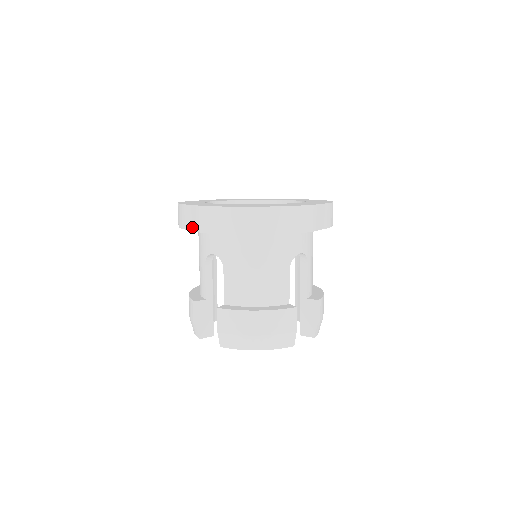
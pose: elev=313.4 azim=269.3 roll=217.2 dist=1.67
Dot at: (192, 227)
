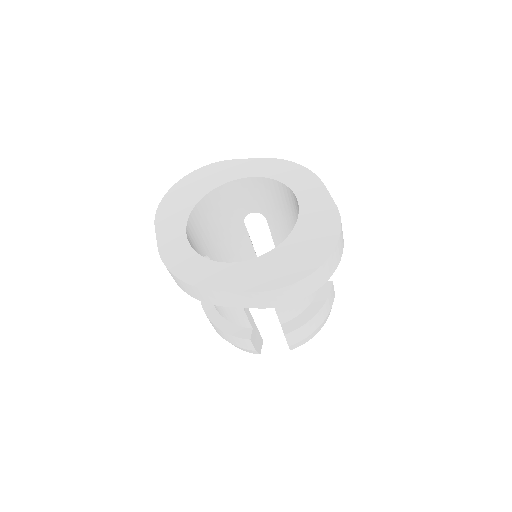
Dot at: (246, 306)
